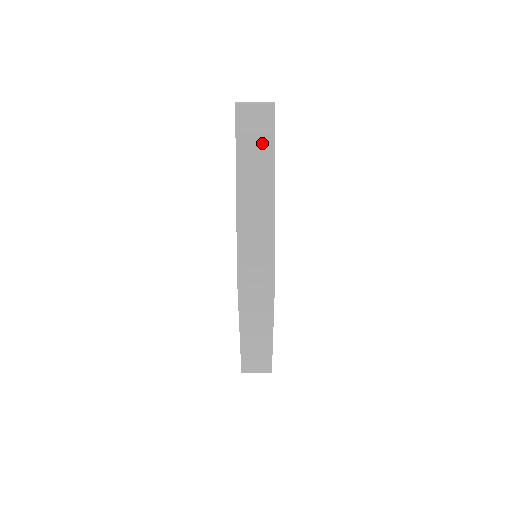
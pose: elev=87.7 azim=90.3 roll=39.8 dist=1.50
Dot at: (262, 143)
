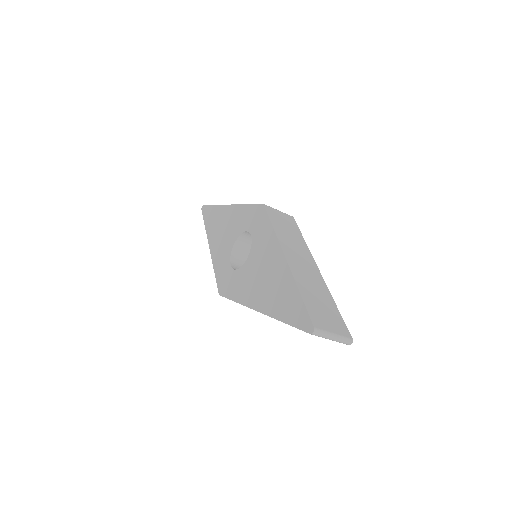
Dot at: occluded
